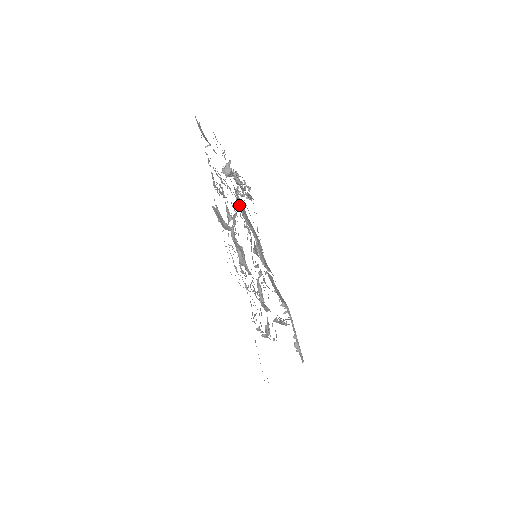
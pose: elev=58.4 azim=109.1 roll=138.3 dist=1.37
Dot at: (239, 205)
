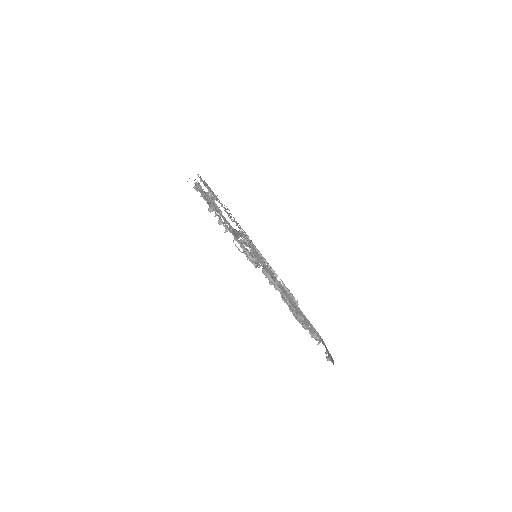
Dot at: (242, 232)
